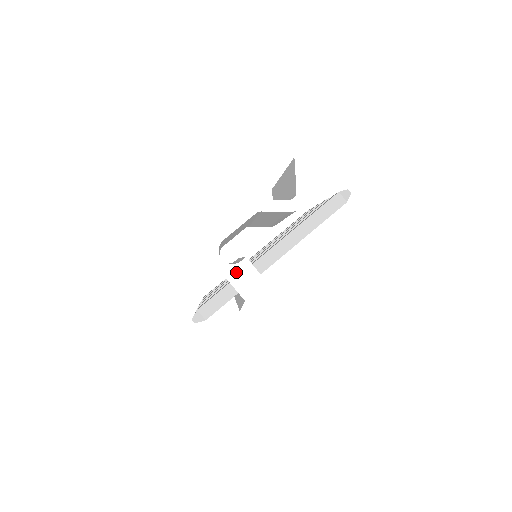
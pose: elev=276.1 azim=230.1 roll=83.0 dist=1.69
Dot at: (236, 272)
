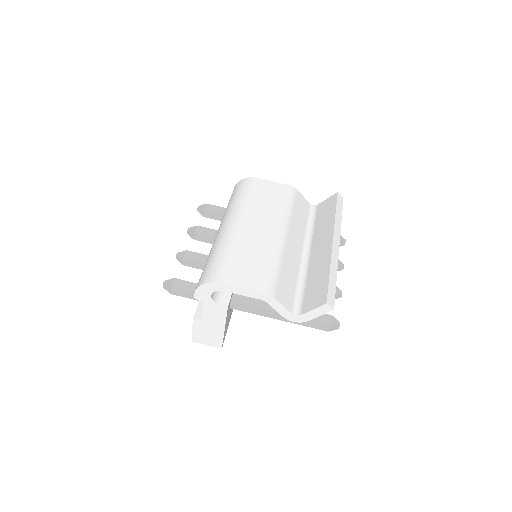
Dot at: (213, 307)
